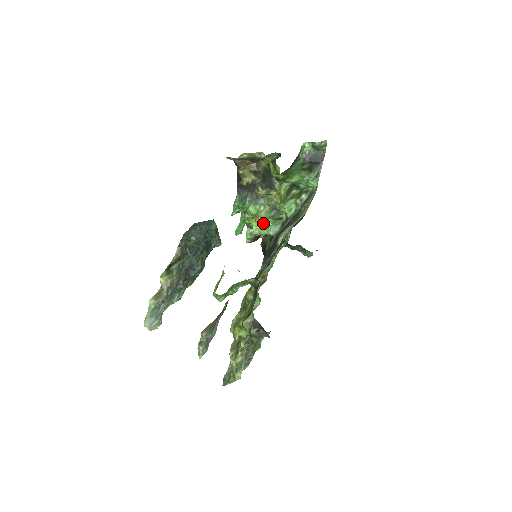
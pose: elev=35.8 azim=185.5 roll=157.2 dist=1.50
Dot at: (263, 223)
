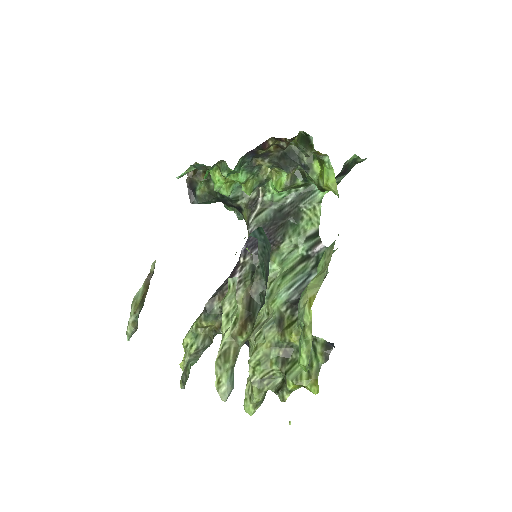
Dot at: (229, 182)
